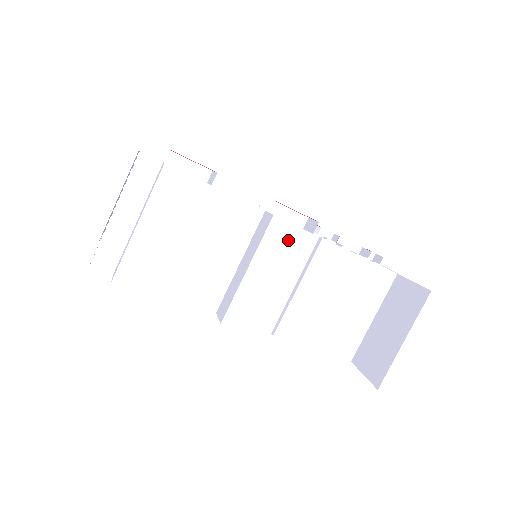
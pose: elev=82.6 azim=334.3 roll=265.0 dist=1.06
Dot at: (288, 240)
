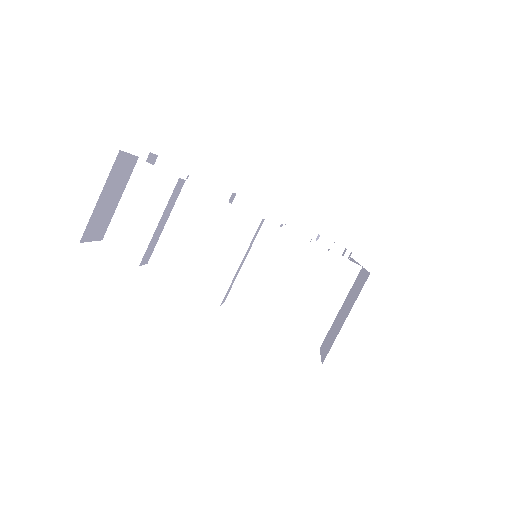
Dot at: (241, 223)
